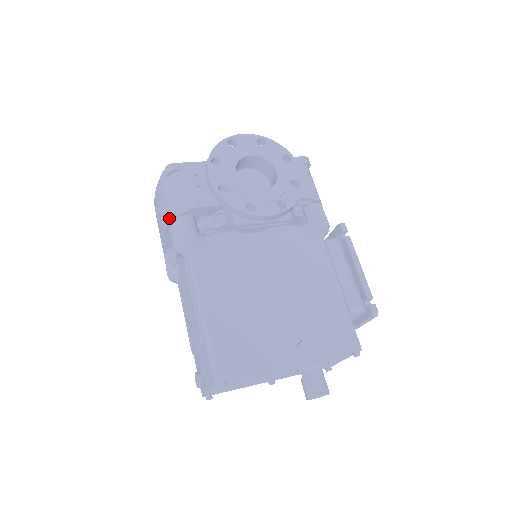
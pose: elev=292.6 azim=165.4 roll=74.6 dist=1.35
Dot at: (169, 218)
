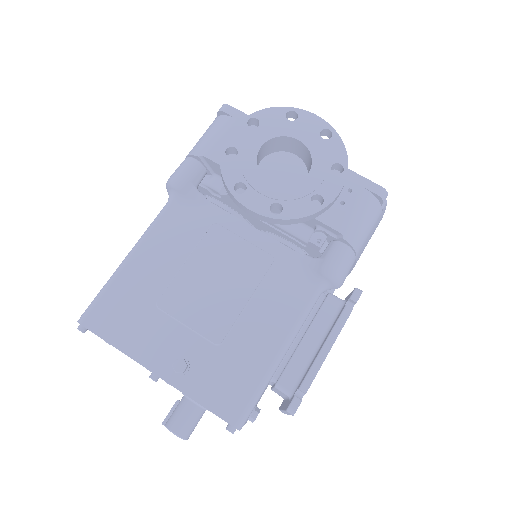
Dot at: occluded
